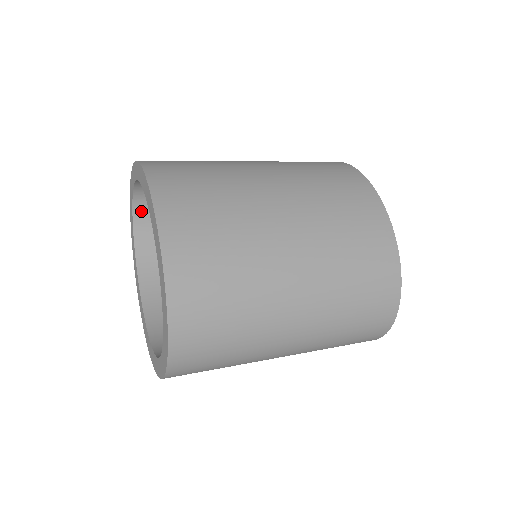
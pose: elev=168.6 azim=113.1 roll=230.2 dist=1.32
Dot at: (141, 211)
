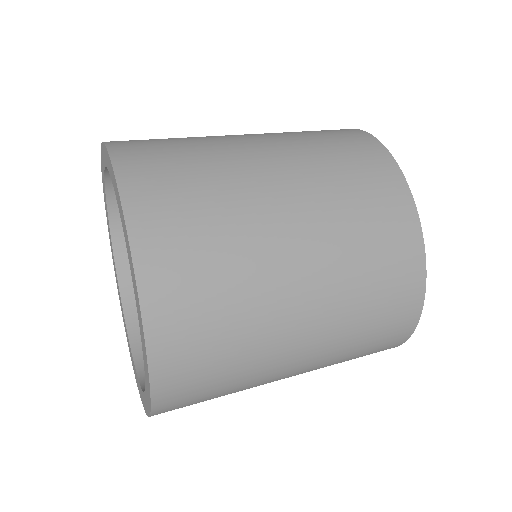
Dot at: occluded
